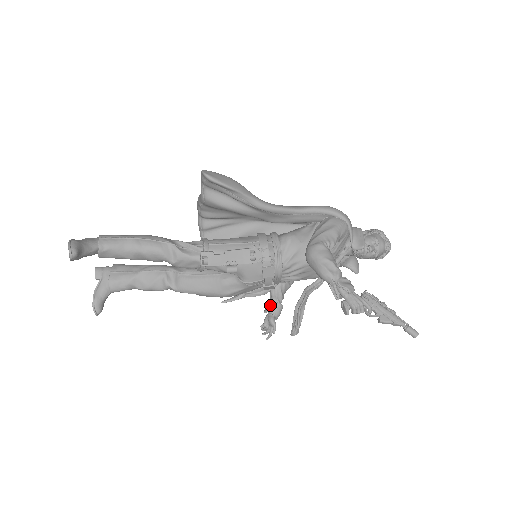
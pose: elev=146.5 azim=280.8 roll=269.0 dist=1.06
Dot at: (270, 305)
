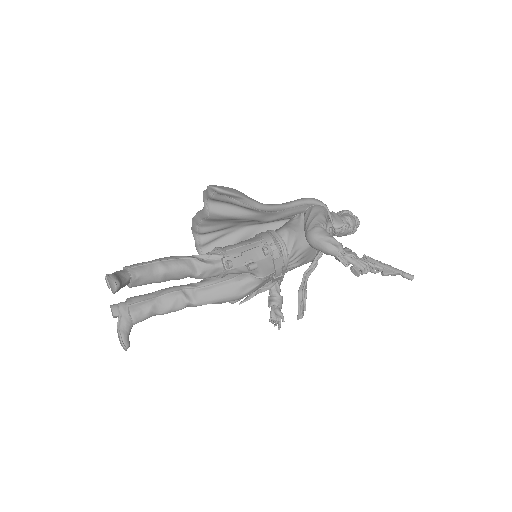
Dot at: (272, 299)
